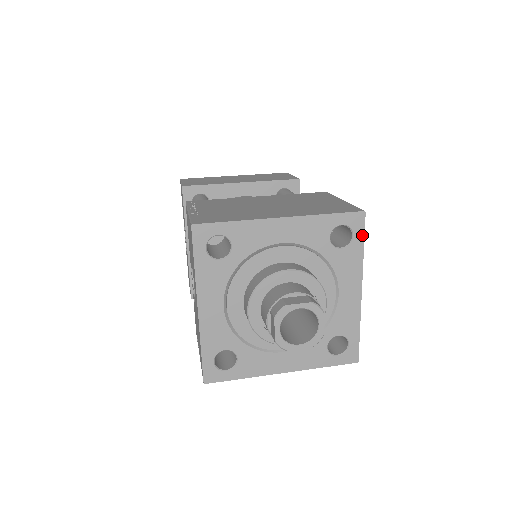
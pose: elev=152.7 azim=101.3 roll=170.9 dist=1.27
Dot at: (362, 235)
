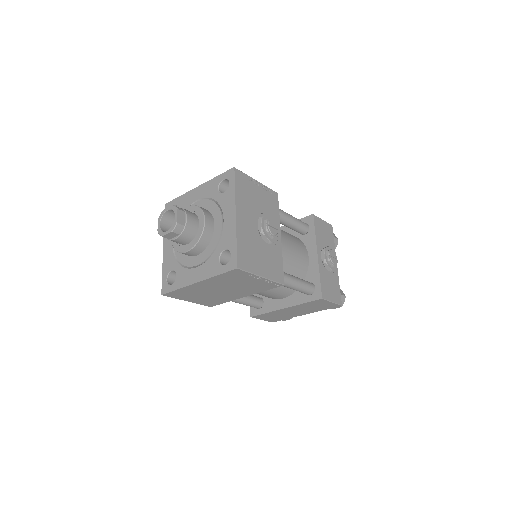
Dot at: (234, 181)
